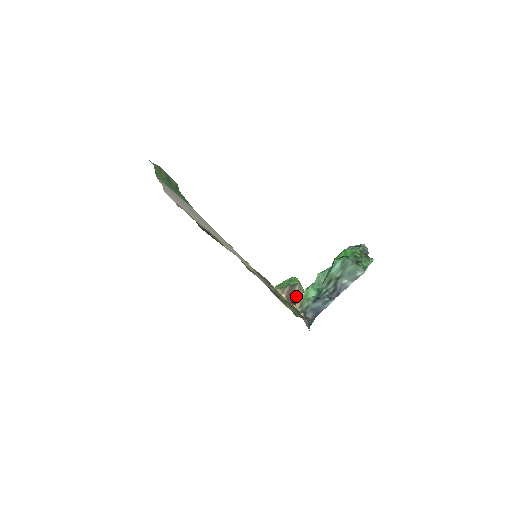
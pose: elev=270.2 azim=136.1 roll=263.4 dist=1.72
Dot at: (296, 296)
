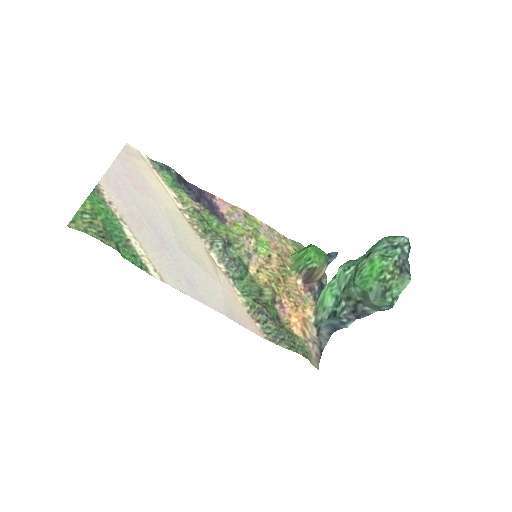
Dot at: (315, 280)
